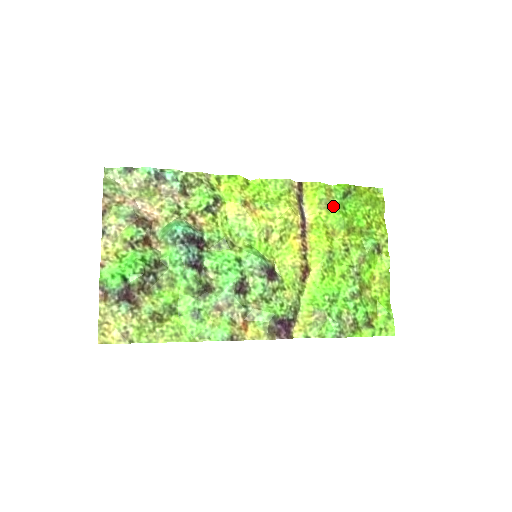
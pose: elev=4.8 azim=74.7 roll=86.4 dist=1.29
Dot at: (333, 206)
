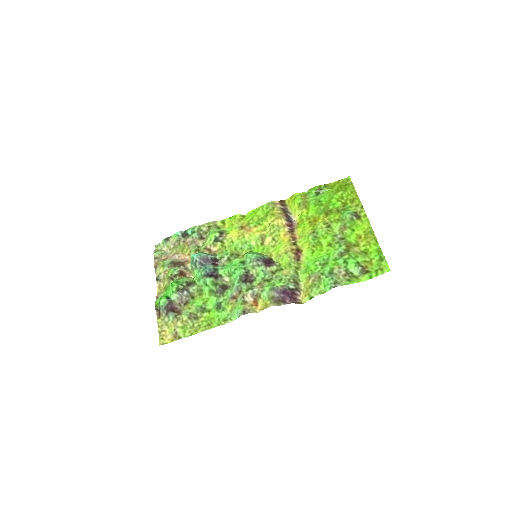
Dot at: (310, 204)
